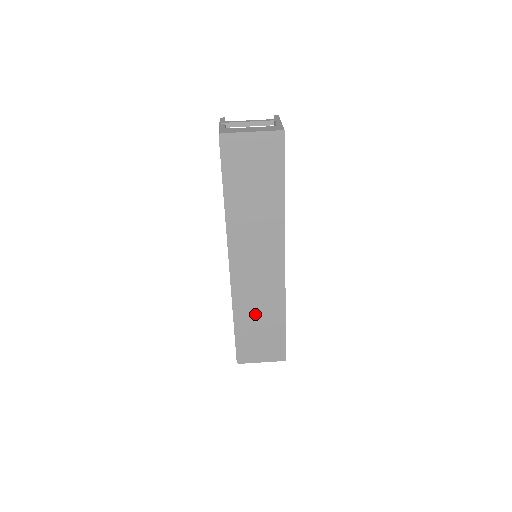
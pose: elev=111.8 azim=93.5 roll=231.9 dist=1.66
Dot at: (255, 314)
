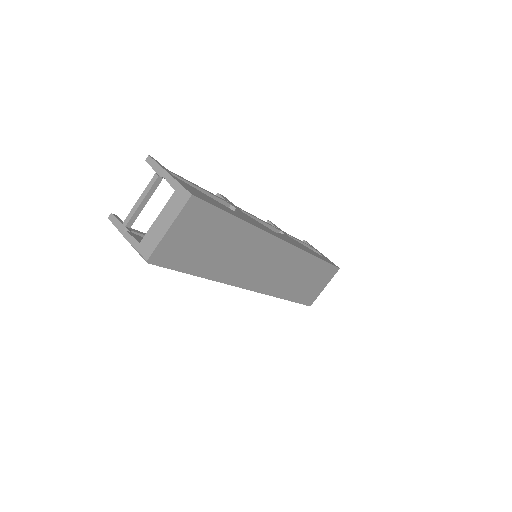
Dot at: (295, 281)
